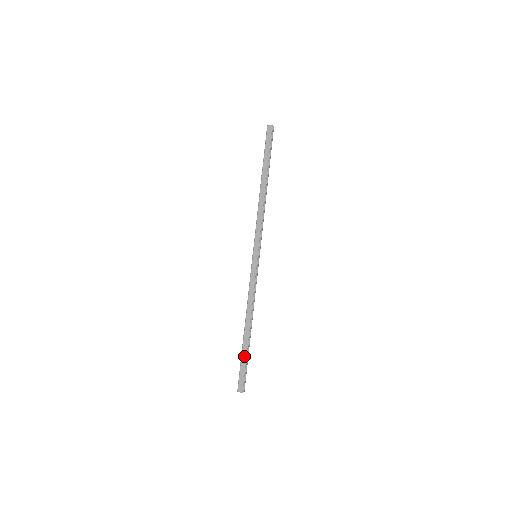
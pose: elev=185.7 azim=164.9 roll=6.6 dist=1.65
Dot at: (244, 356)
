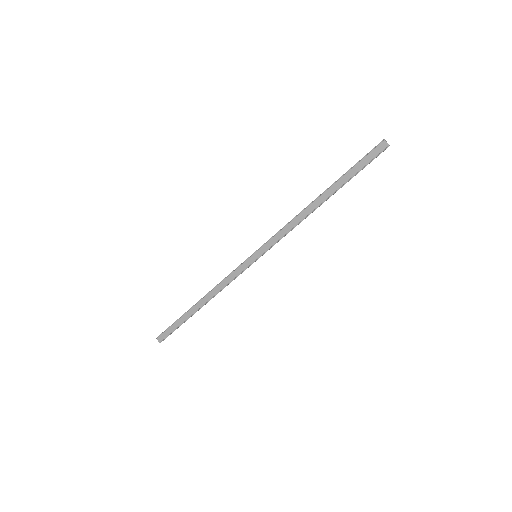
Dot at: (181, 321)
